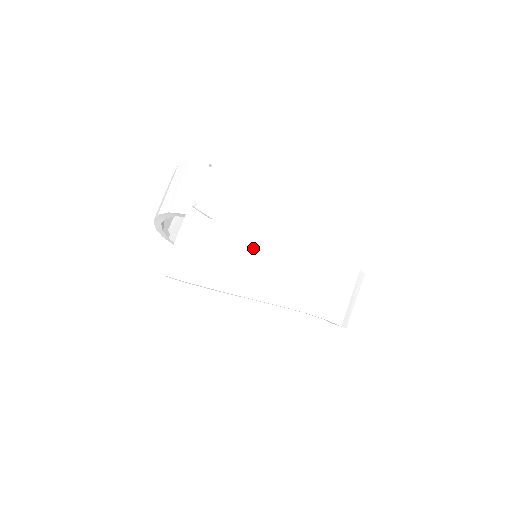
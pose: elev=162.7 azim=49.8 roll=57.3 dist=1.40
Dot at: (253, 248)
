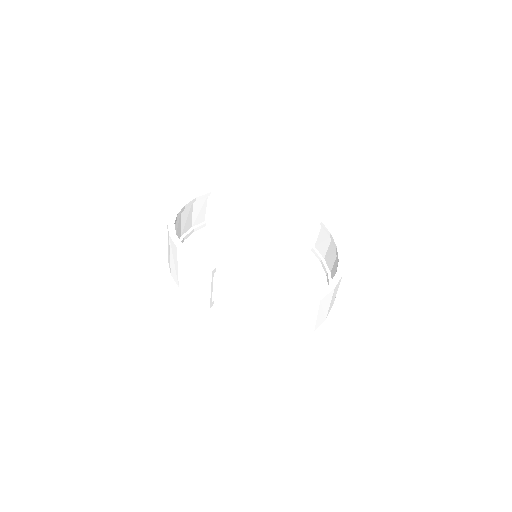
Dot at: (269, 327)
